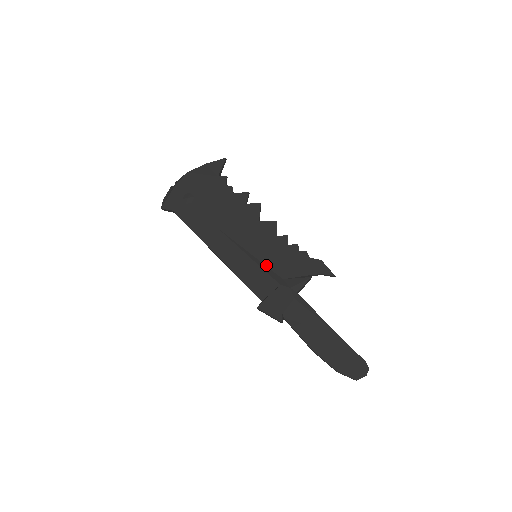
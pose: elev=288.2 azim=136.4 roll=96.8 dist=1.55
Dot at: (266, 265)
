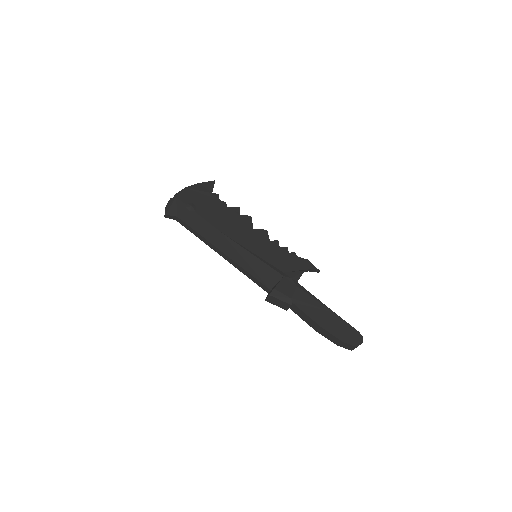
Dot at: (268, 262)
